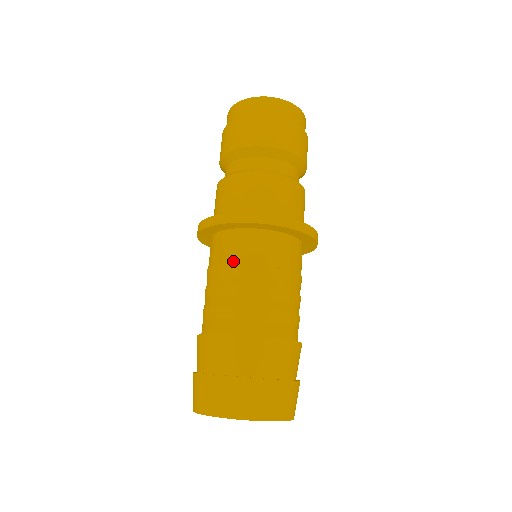
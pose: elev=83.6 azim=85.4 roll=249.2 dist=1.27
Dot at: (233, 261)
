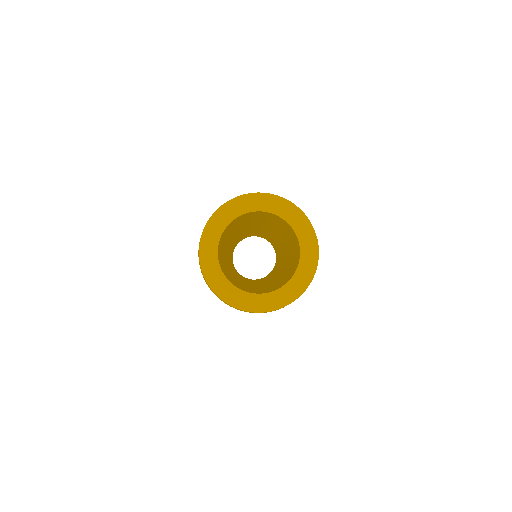
Dot at: occluded
